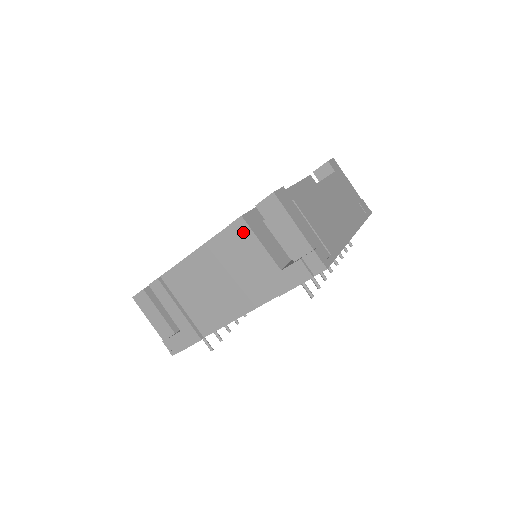
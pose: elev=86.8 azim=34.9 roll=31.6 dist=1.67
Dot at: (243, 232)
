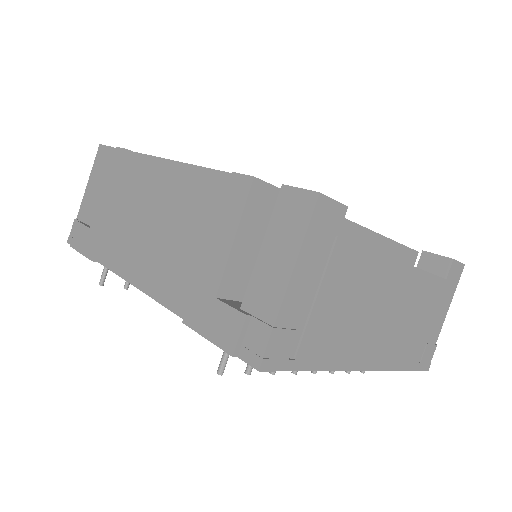
Dot at: (234, 199)
